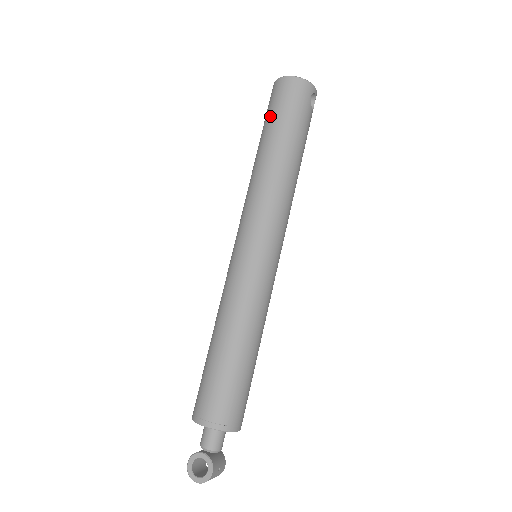
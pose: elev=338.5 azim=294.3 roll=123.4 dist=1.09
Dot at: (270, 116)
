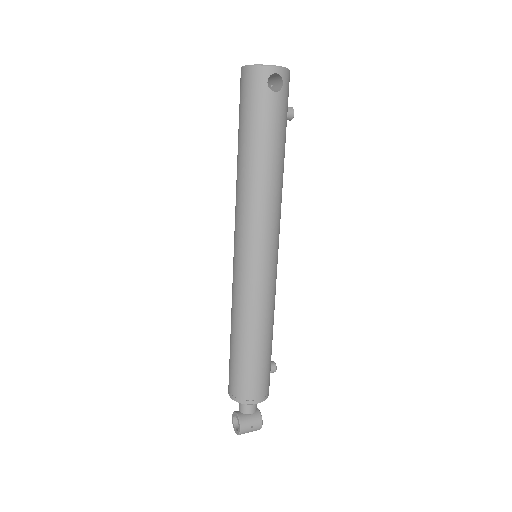
Dot at: (239, 116)
